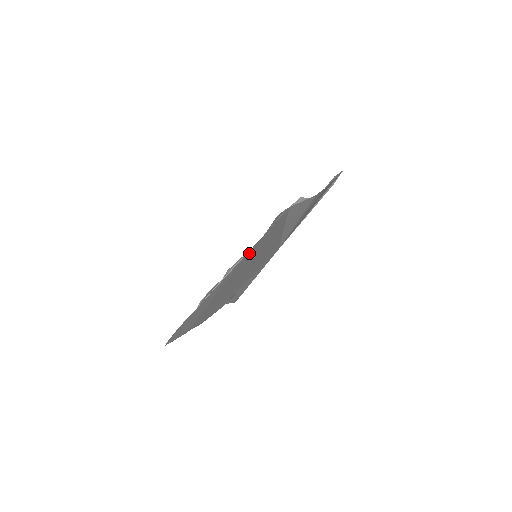
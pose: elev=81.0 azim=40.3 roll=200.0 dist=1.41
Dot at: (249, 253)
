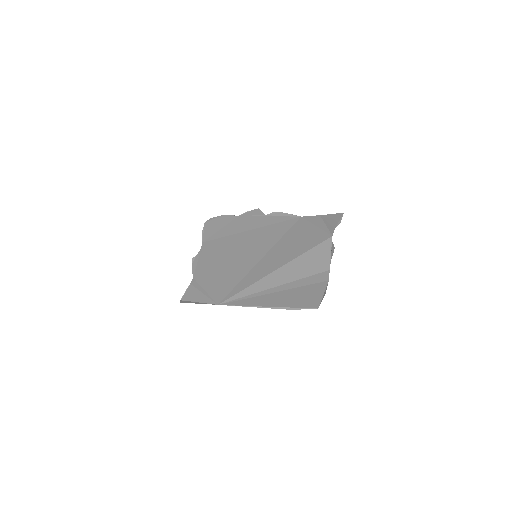
Dot at: (286, 225)
